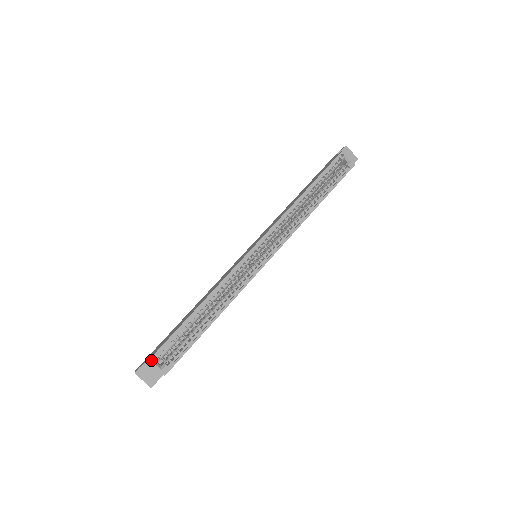
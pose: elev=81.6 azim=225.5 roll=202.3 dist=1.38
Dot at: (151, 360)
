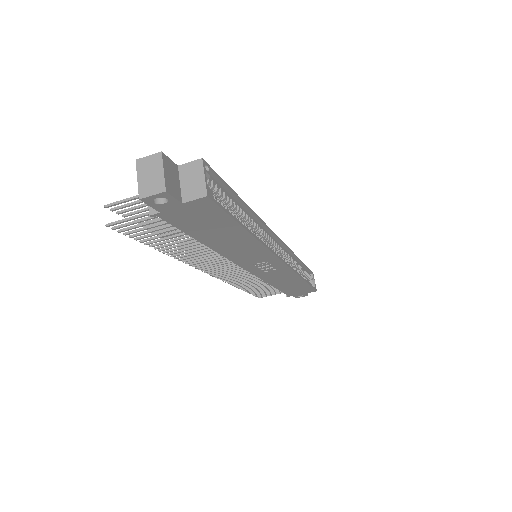
Dot at: (192, 168)
